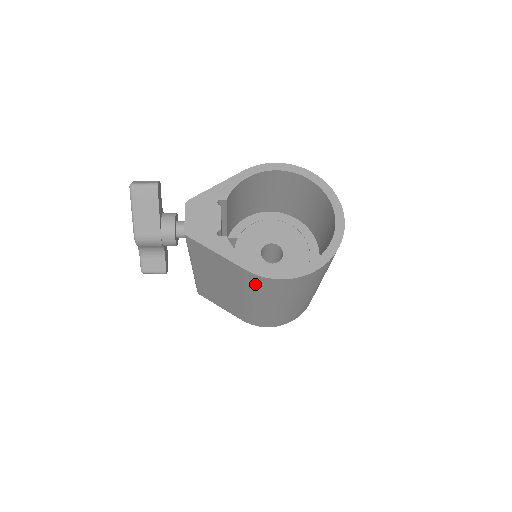
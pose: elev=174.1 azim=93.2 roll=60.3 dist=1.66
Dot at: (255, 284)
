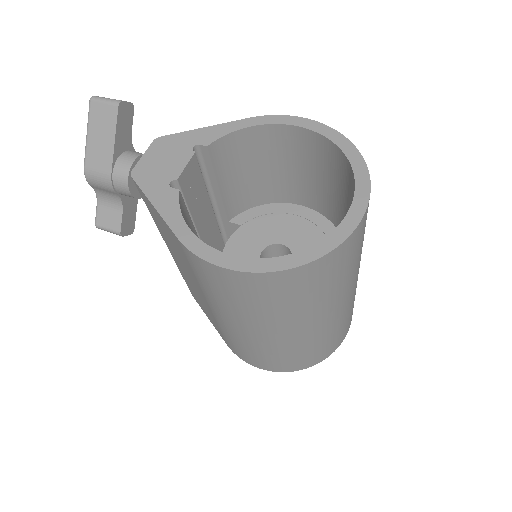
Dot at: (198, 271)
